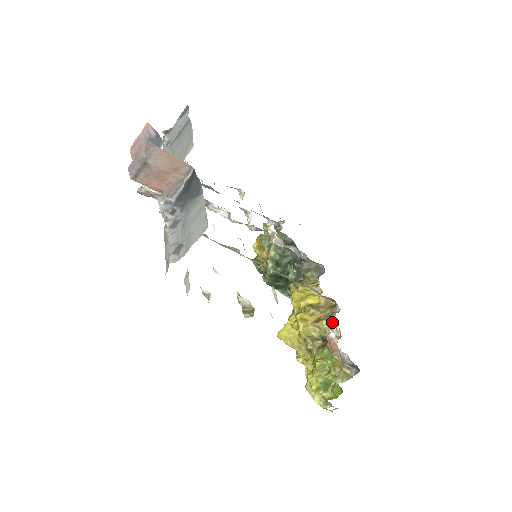
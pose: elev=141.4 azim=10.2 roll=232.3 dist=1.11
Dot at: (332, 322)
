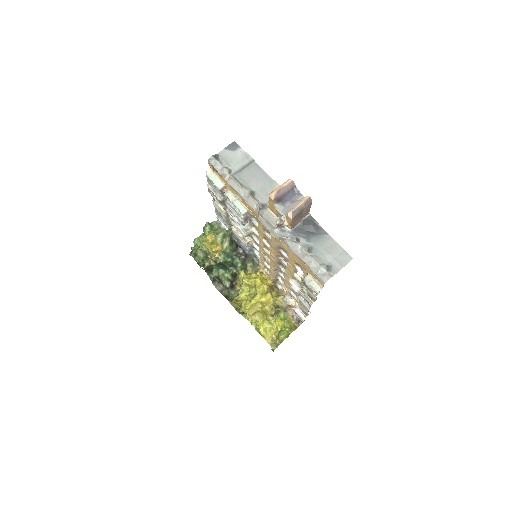
Dot at: (286, 297)
